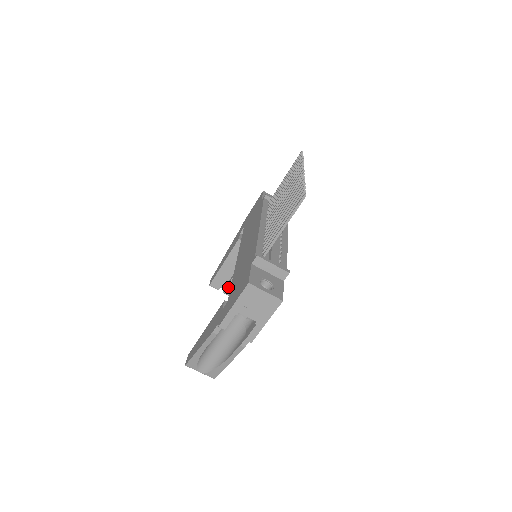
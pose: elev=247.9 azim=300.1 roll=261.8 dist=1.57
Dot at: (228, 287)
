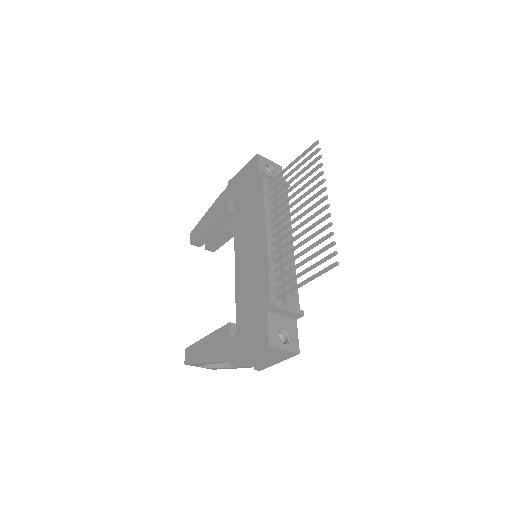
Dot at: (211, 246)
